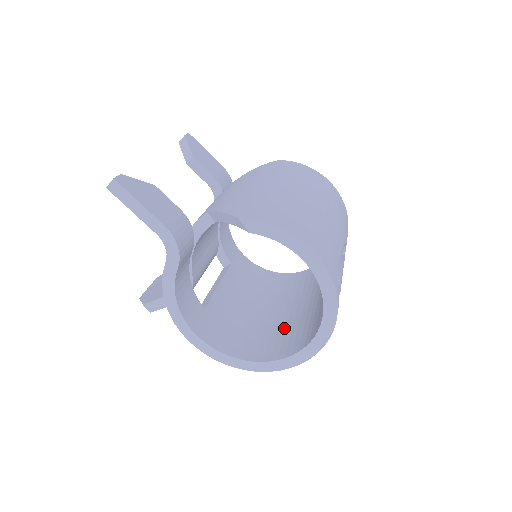
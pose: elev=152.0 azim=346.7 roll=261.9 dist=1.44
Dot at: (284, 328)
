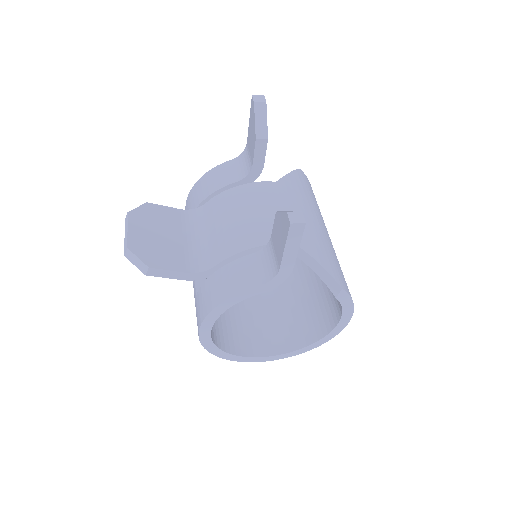
Dot at: (240, 318)
